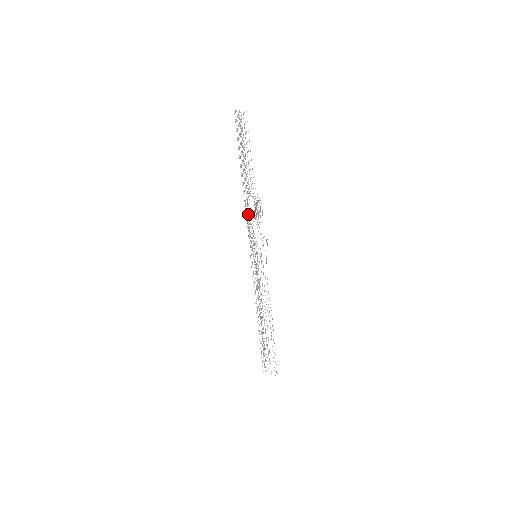
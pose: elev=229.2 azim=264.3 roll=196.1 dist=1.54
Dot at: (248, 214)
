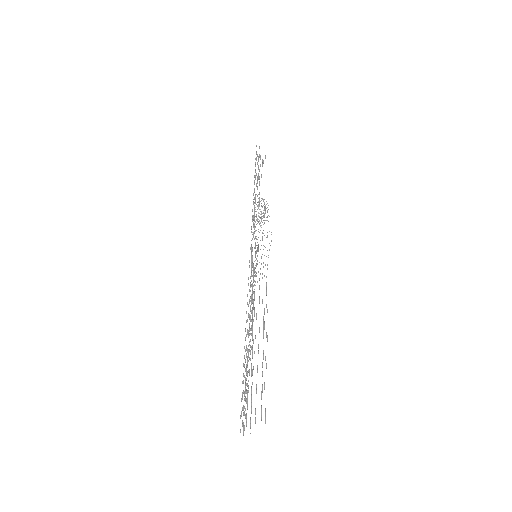
Dot at: occluded
